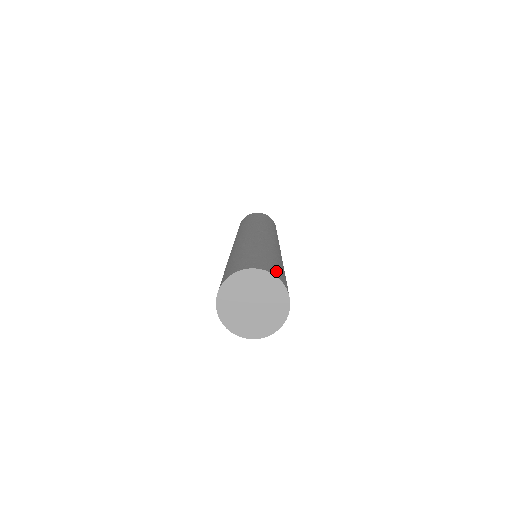
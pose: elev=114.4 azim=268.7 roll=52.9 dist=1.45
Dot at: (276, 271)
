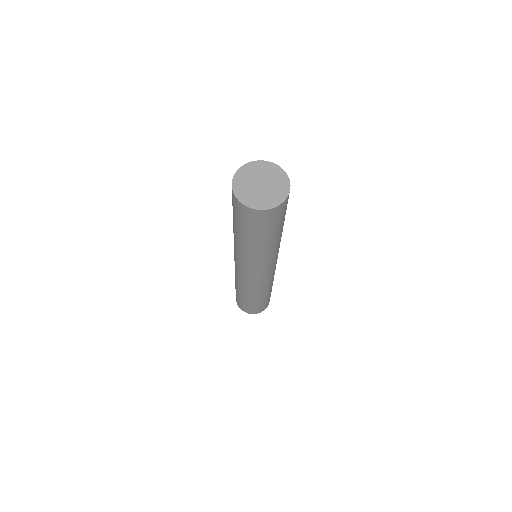
Dot at: occluded
